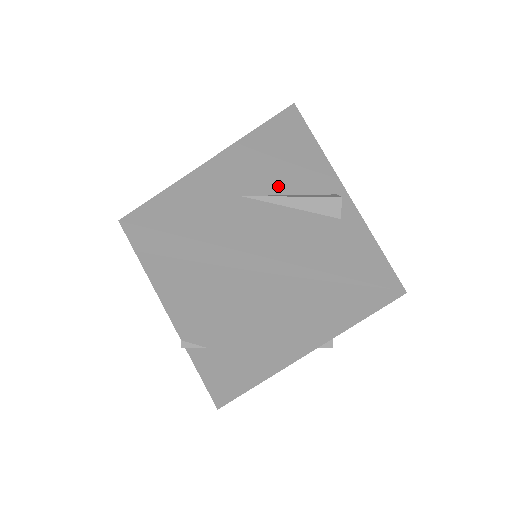
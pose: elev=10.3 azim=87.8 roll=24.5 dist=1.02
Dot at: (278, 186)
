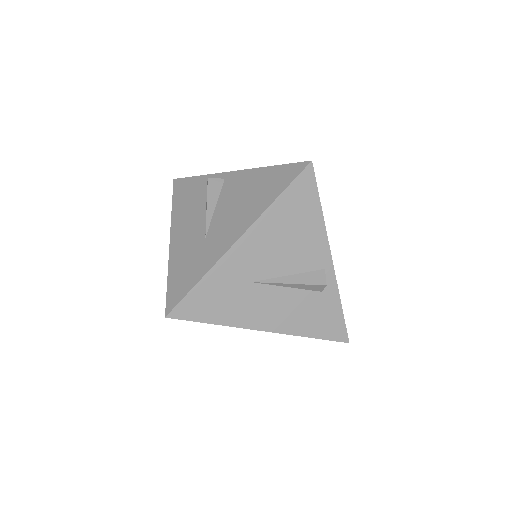
Dot at: (281, 268)
